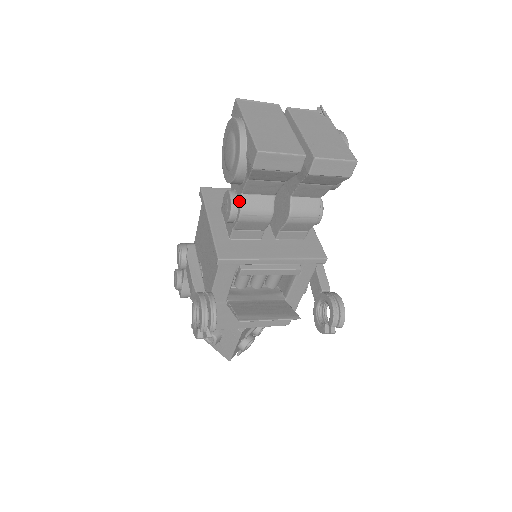
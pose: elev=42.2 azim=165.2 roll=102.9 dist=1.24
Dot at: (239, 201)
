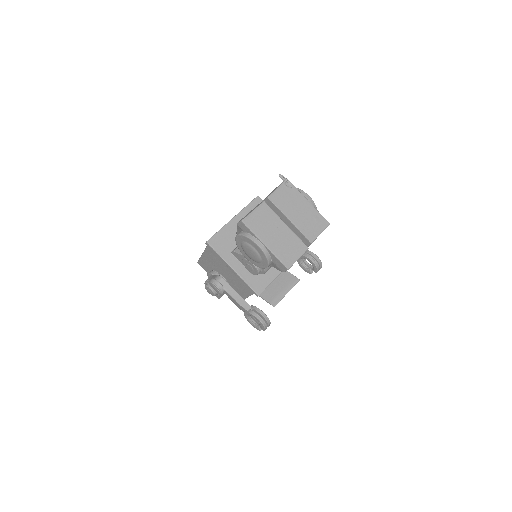
Dot at: occluded
